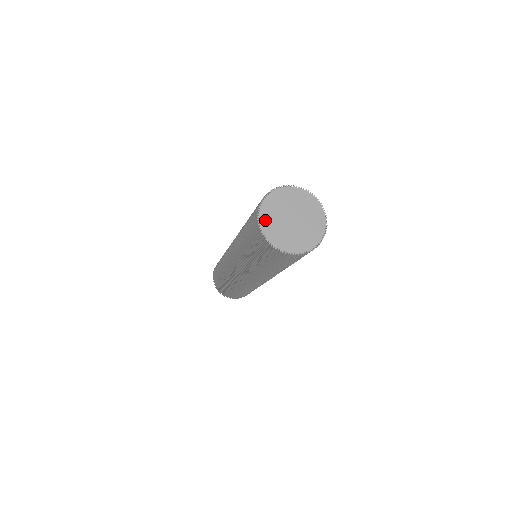
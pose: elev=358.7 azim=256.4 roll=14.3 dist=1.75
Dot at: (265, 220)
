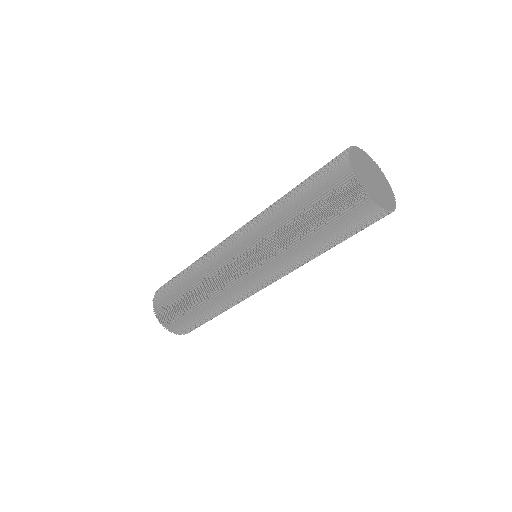
Dot at: (356, 170)
